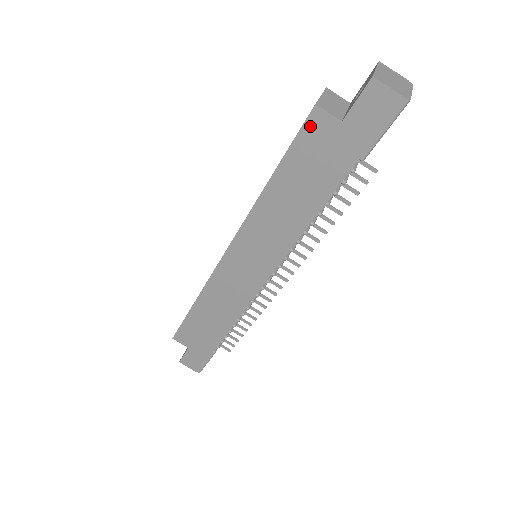
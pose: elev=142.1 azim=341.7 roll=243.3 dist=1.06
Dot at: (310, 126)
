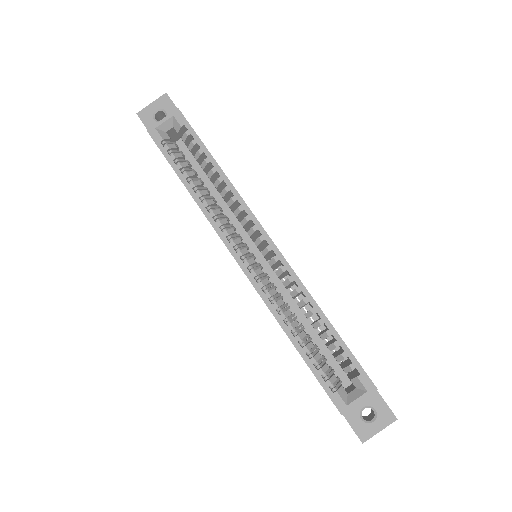
Dot at: (331, 399)
